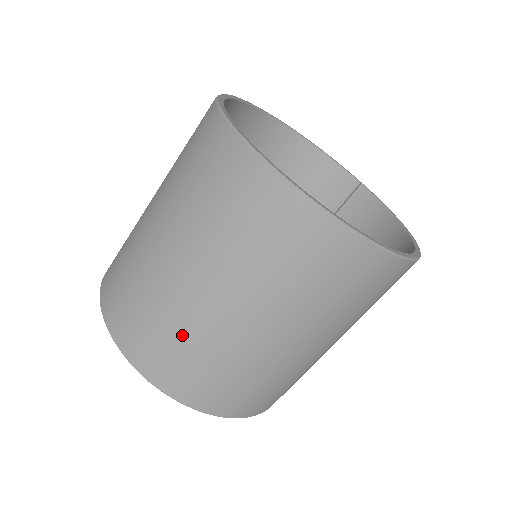
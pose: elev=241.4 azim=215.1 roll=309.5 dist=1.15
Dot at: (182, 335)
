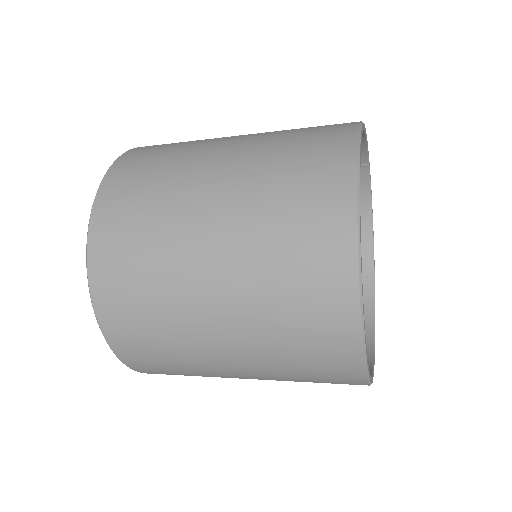
Dot at: occluded
